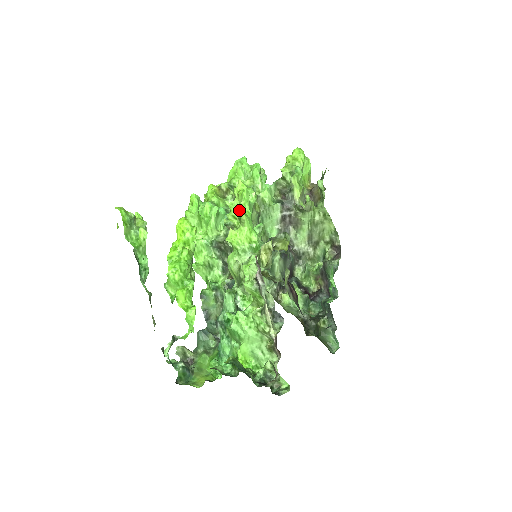
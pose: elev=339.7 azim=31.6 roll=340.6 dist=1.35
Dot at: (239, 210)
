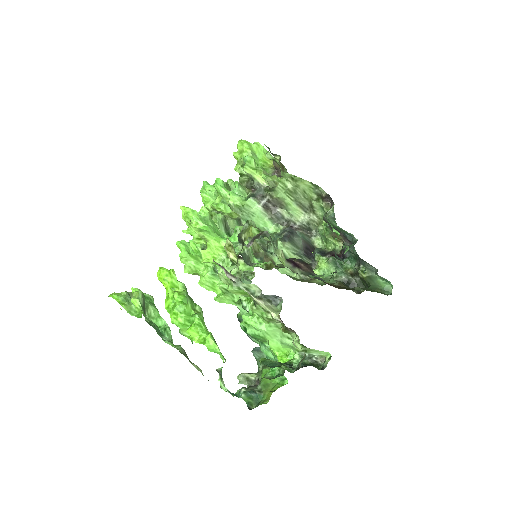
Dot at: occluded
